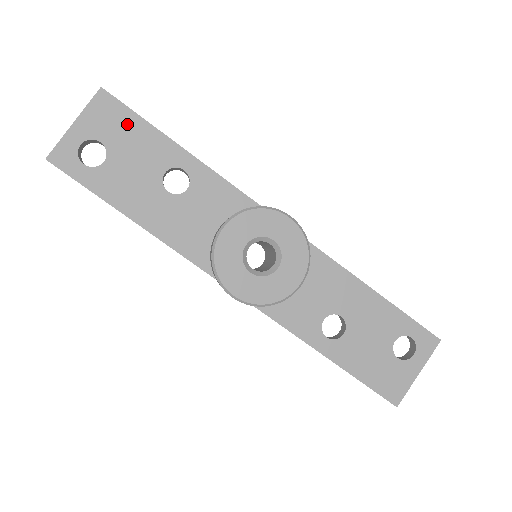
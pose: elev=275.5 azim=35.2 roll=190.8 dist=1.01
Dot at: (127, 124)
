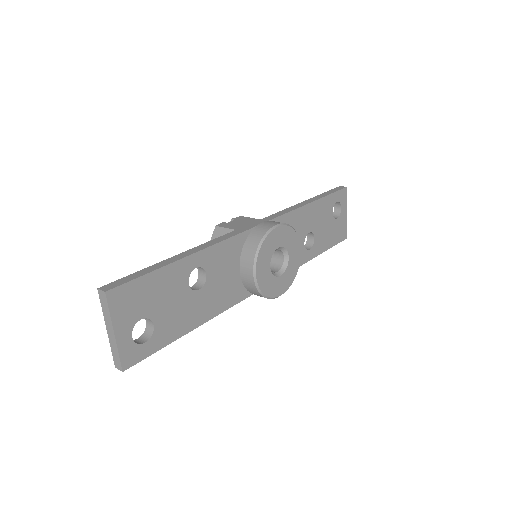
Dot at: (144, 289)
